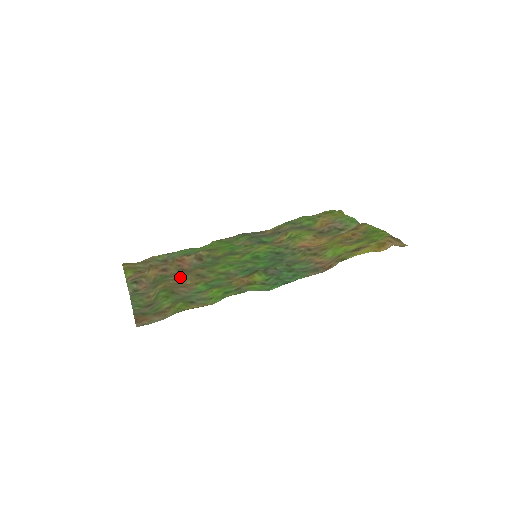
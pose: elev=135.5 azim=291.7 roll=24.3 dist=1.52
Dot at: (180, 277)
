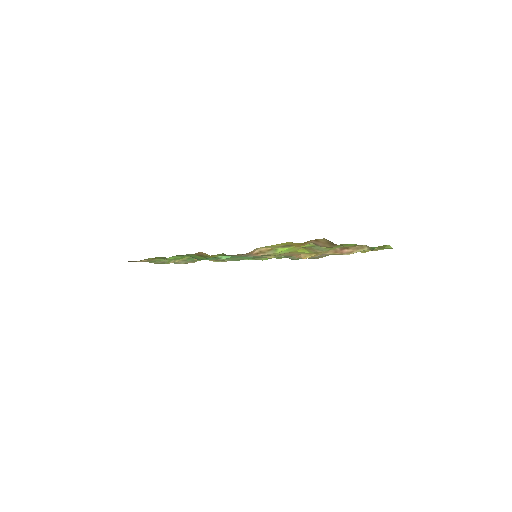
Dot at: occluded
